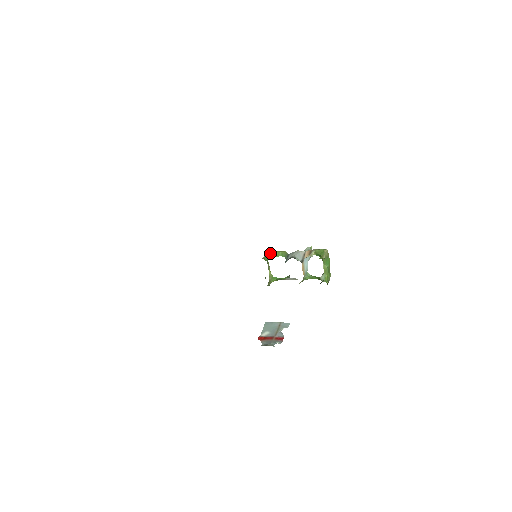
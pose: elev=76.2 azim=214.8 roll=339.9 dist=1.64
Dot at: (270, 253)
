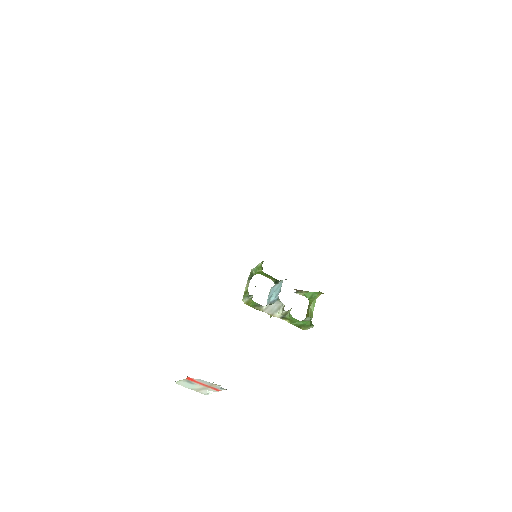
Dot at: occluded
